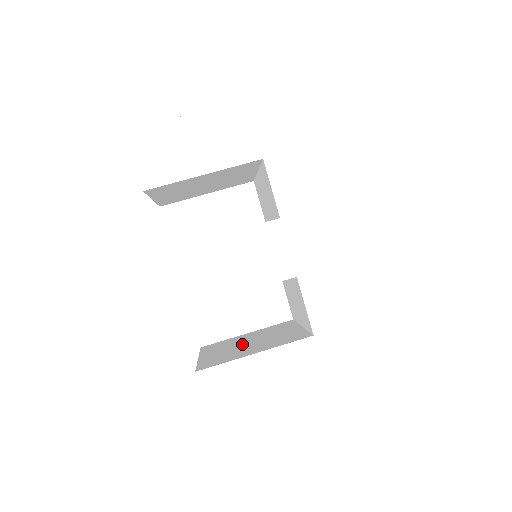
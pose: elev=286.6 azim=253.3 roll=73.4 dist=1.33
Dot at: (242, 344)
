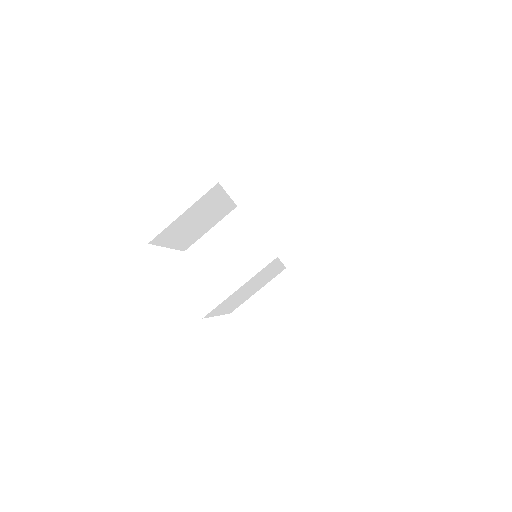
Dot at: occluded
